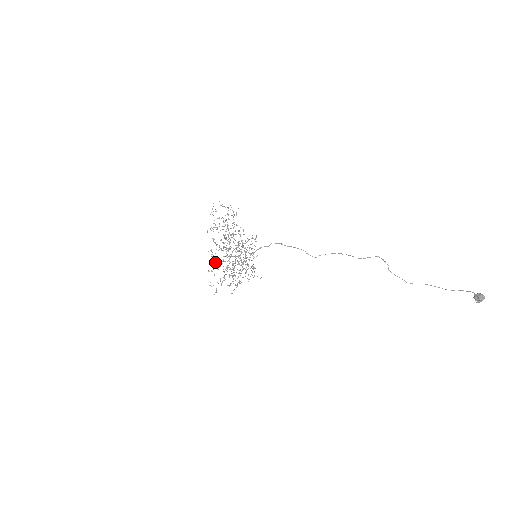
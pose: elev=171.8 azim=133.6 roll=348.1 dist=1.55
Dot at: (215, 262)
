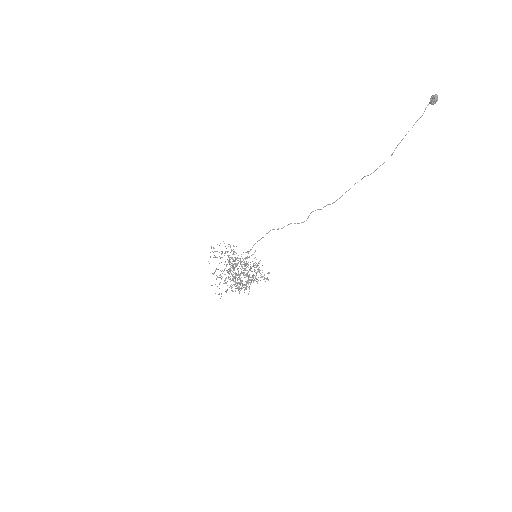
Dot at: (218, 277)
